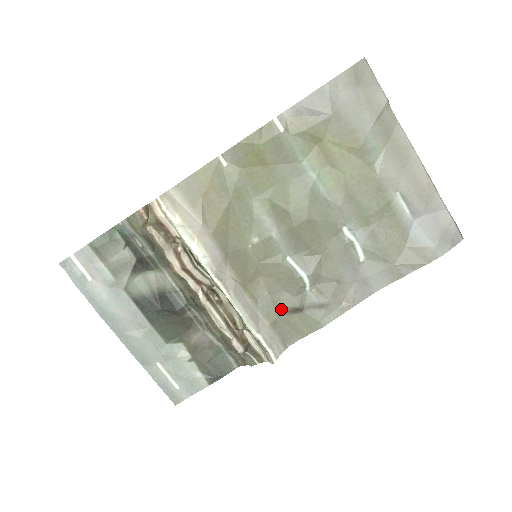
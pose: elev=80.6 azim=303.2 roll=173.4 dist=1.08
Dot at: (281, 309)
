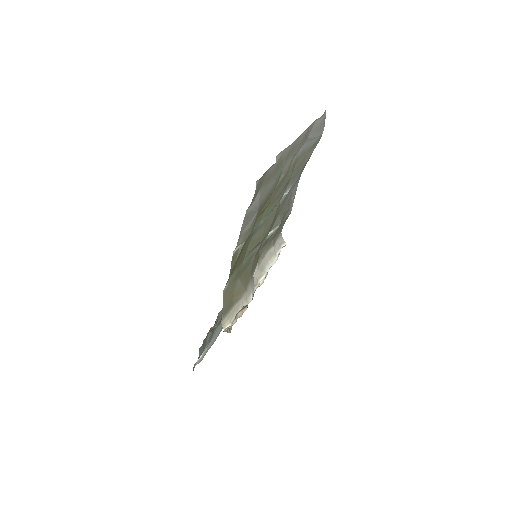
Dot at: occluded
